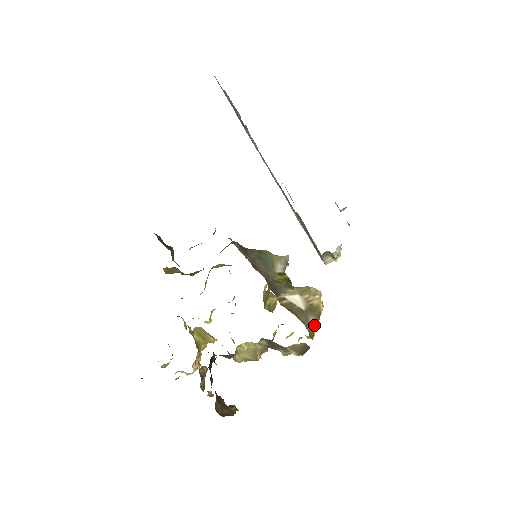
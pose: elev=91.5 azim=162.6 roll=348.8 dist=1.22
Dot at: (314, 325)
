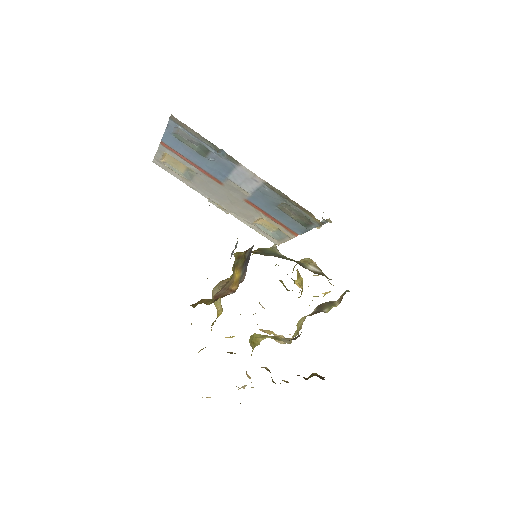
Dot at: occluded
